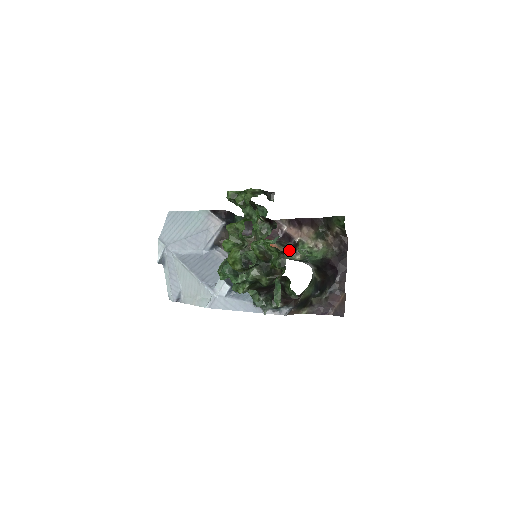
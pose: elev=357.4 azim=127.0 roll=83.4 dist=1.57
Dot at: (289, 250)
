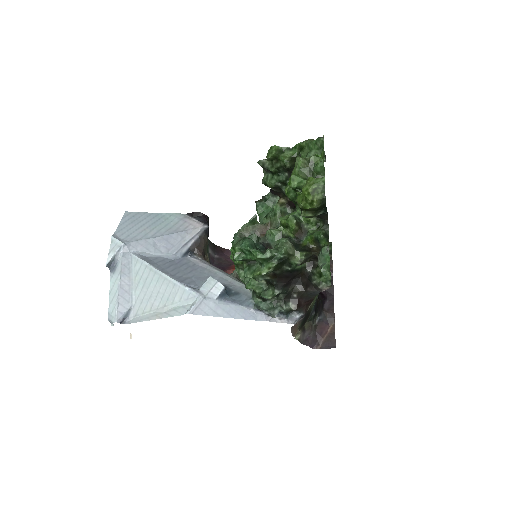
Dot at: occluded
